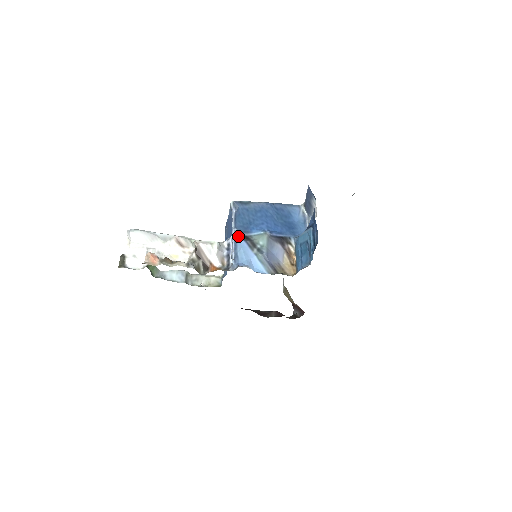
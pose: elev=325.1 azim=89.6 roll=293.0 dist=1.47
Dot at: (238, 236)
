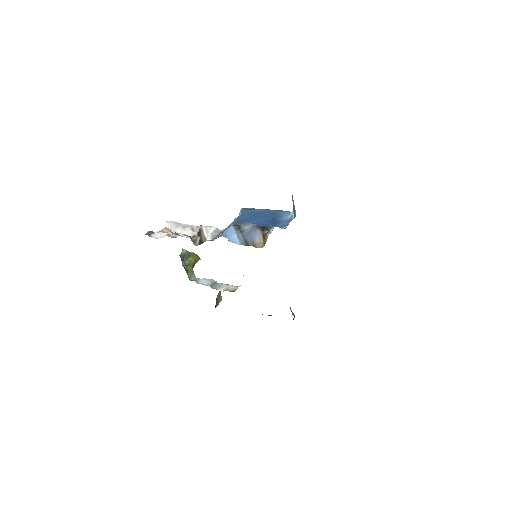
Dot at: (232, 224)
